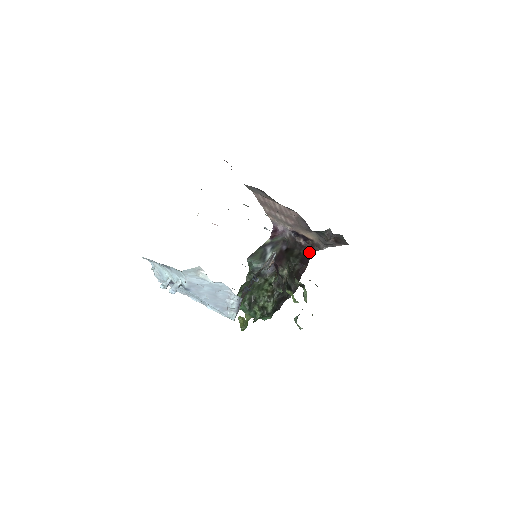
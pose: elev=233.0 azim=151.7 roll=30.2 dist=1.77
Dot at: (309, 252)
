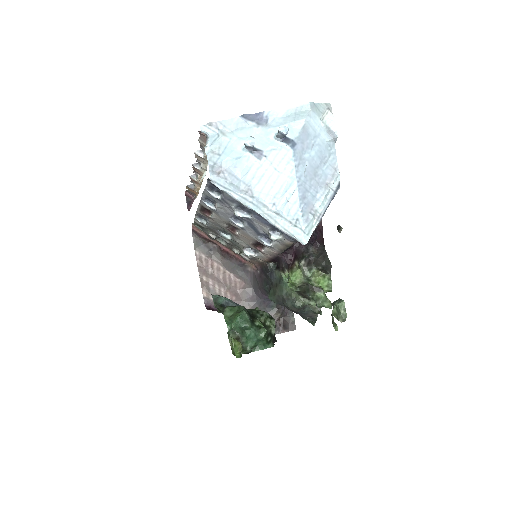
Dot at: occluded
